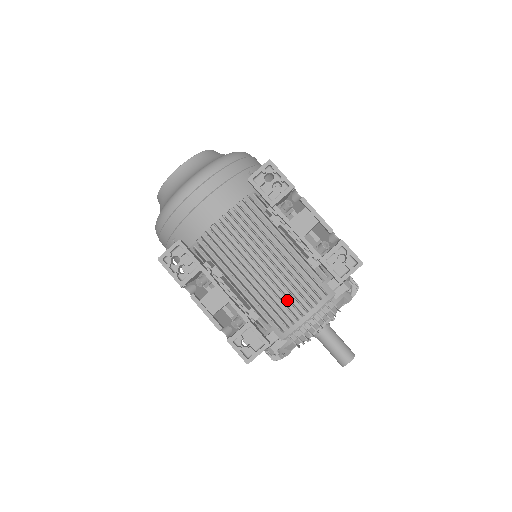
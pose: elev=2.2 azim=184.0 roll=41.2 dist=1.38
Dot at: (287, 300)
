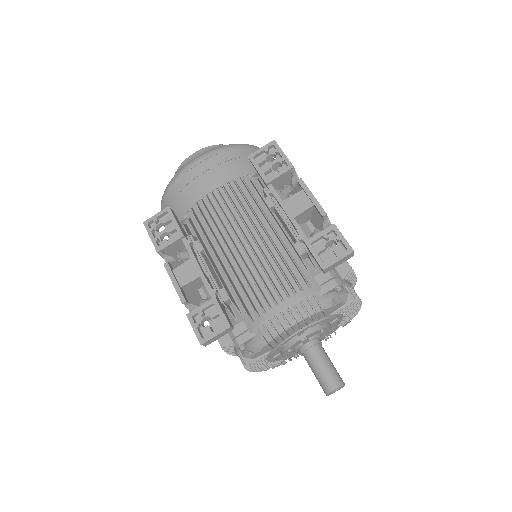
Dot at: (263, 285)
